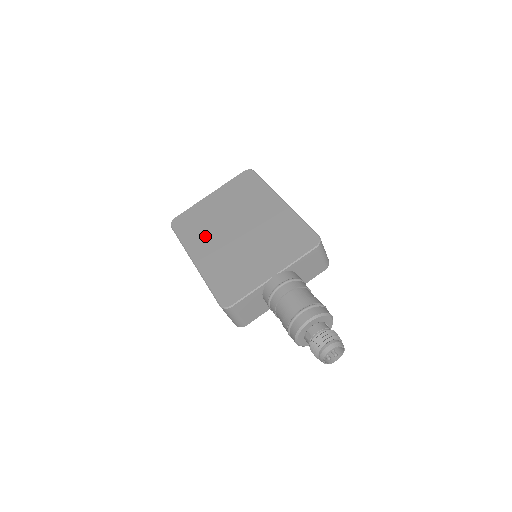
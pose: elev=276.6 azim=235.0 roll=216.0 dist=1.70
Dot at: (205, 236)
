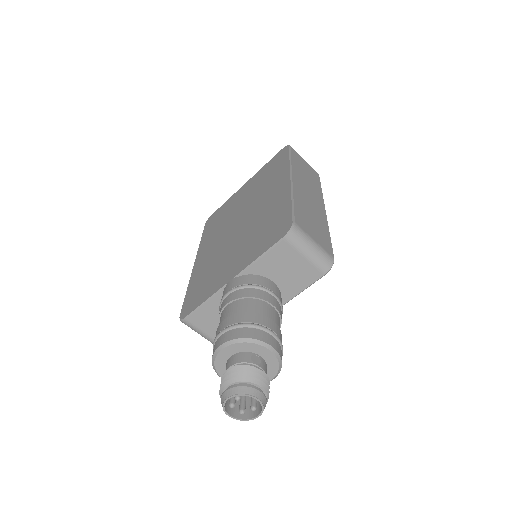
Dot at: (216, 233)
